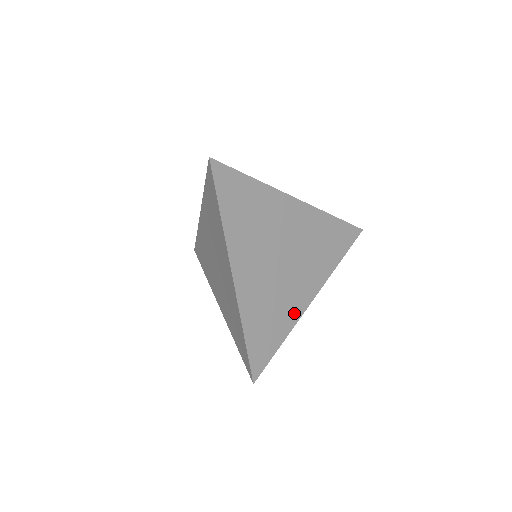
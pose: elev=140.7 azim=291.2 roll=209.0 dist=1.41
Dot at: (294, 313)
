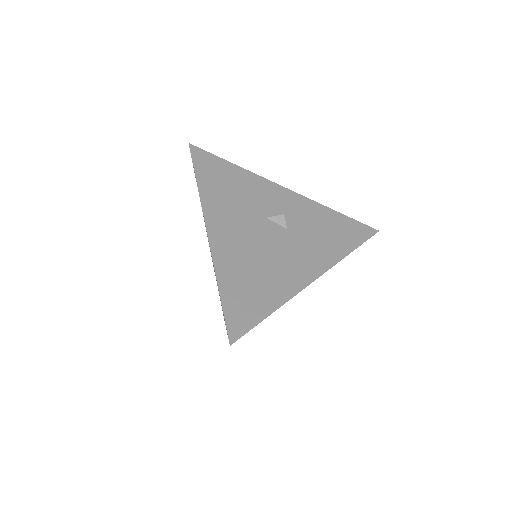
Dot at: occluded
